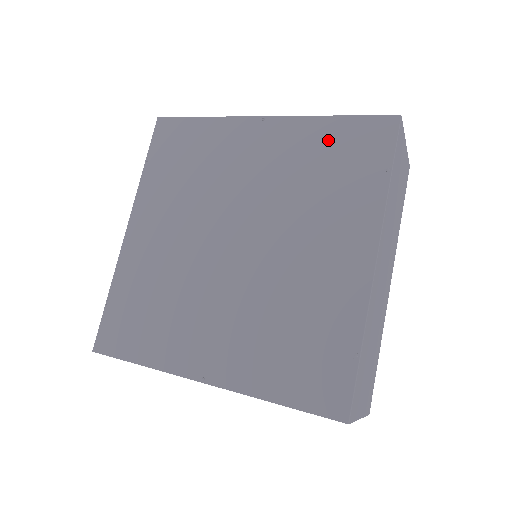
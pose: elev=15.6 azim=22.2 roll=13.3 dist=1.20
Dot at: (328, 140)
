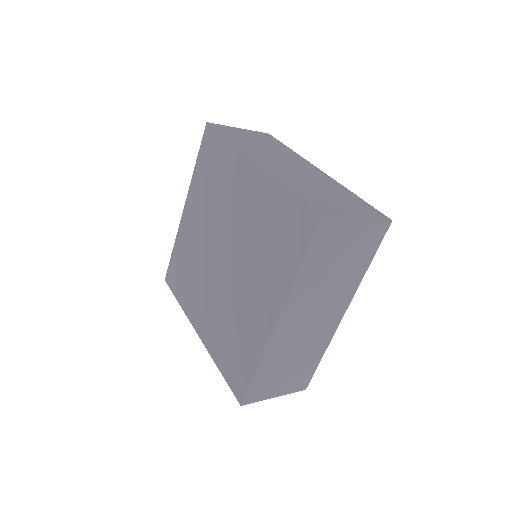
Dot at: (279, 210)
